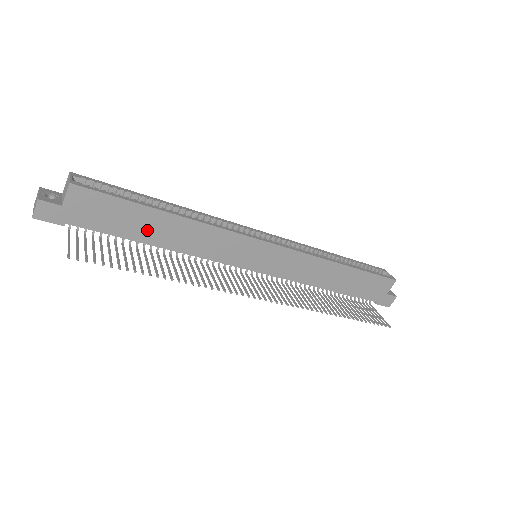
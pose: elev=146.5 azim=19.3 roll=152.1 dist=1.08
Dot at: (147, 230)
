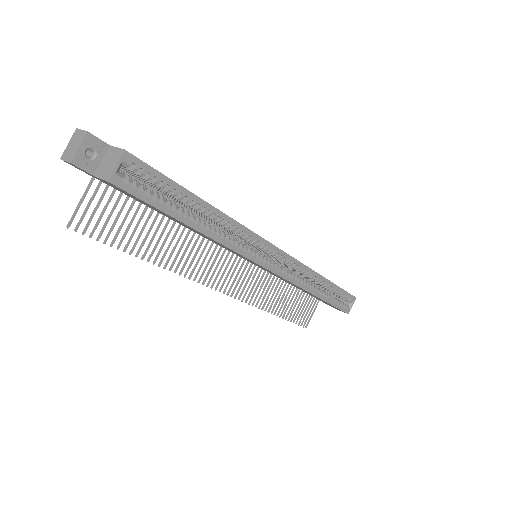
Dot at: (168, 216)
